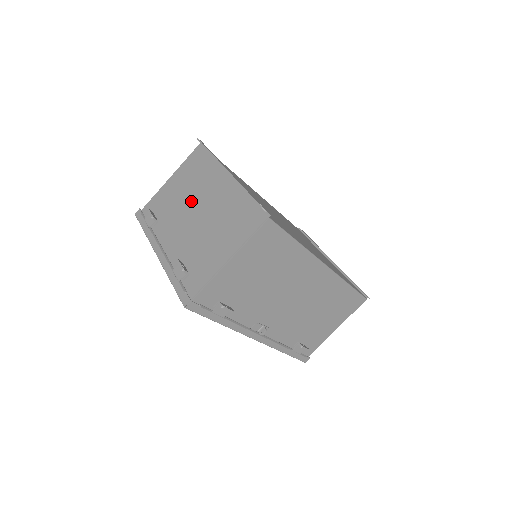
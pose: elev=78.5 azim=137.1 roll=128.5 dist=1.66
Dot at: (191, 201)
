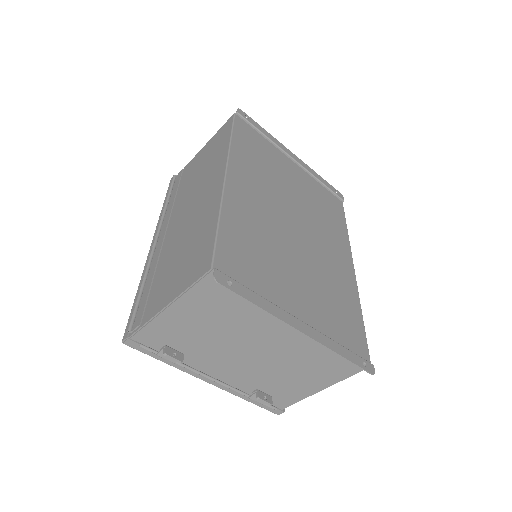
Dot at: (238, 341)
